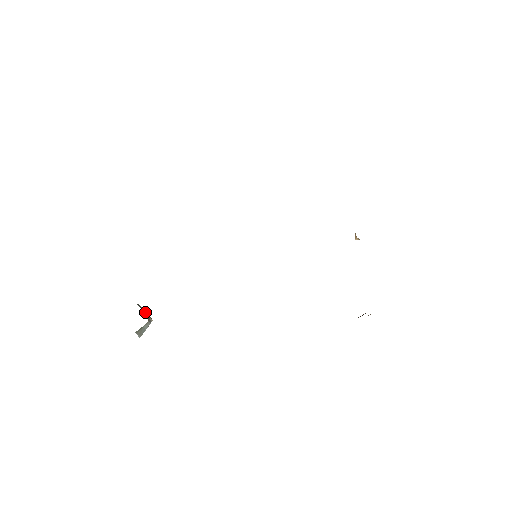
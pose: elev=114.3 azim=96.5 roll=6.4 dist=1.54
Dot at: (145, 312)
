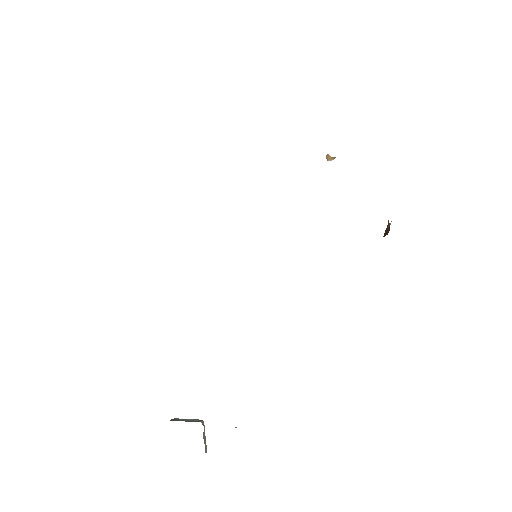
Dot at: (188, 420)
